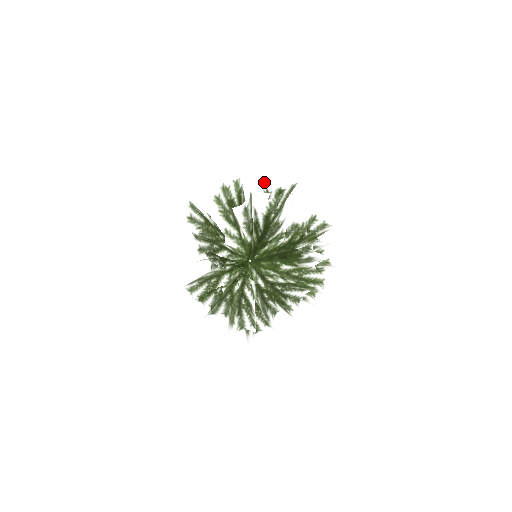
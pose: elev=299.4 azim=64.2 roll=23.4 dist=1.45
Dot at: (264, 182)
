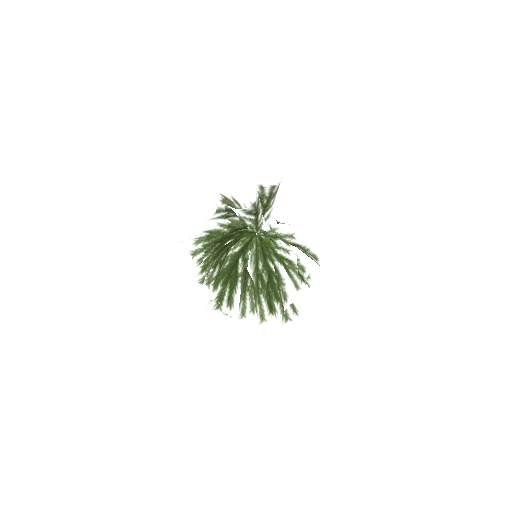
Dot at: (282, 243)
